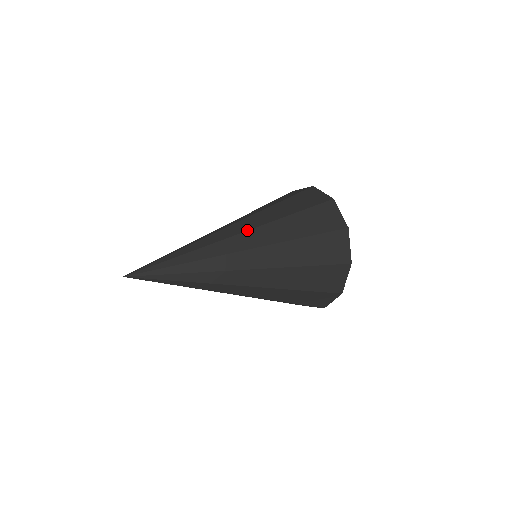
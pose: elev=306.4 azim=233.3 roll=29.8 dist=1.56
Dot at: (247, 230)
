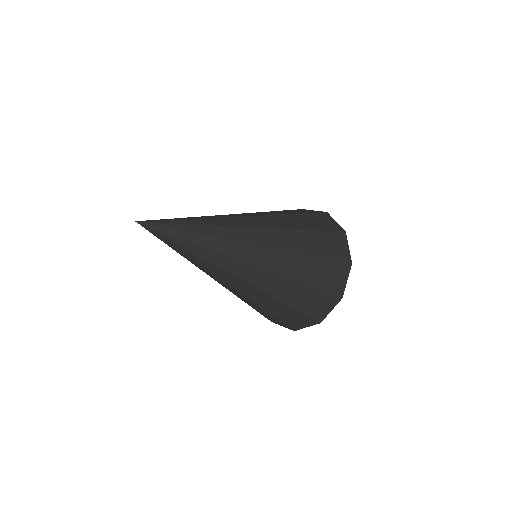
Dot at: occluded
